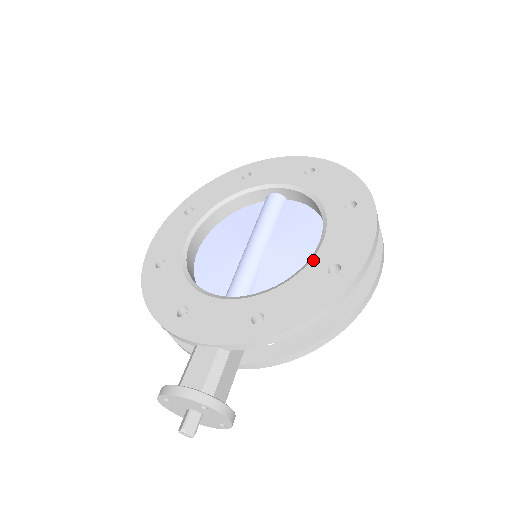
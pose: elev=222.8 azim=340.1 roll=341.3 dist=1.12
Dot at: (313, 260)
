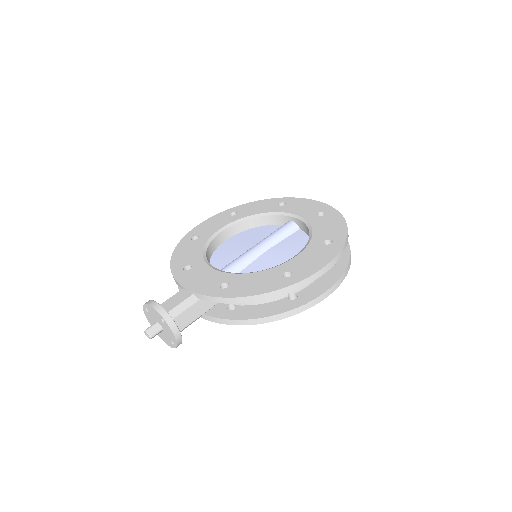
Dot at: (280, 265)
